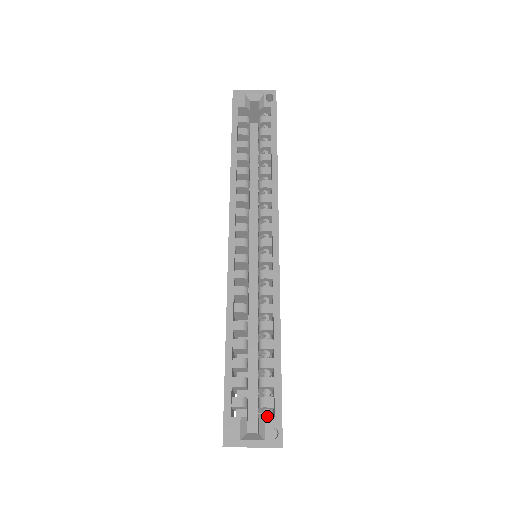
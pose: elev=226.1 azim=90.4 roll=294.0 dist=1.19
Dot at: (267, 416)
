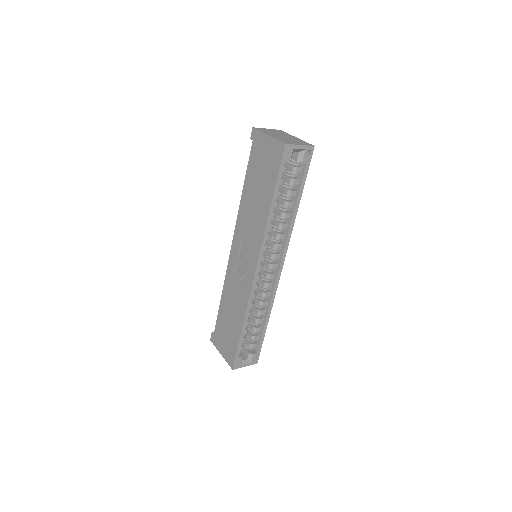
Dot at: (251, 350)
